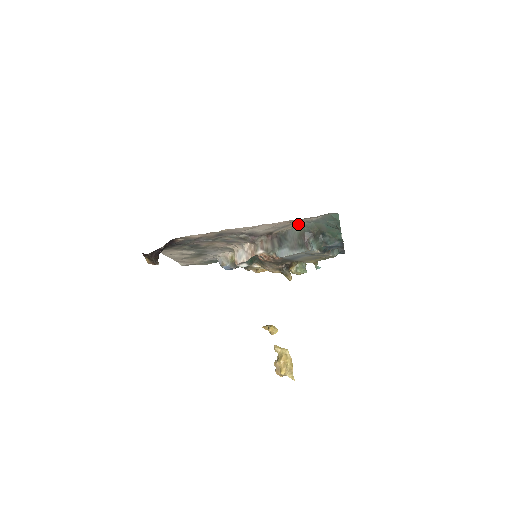
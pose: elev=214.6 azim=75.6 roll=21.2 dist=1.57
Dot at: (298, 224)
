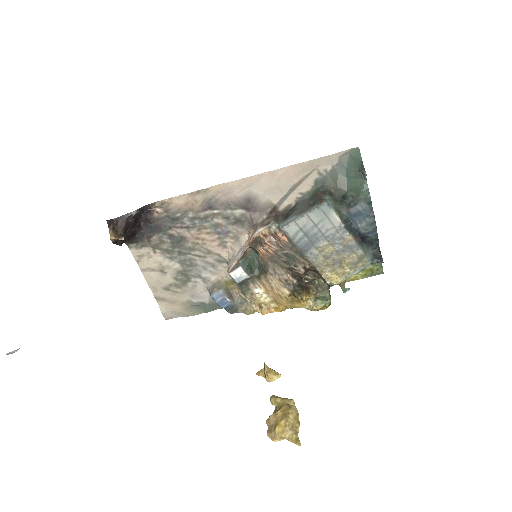
Dot at: (310, 184)
